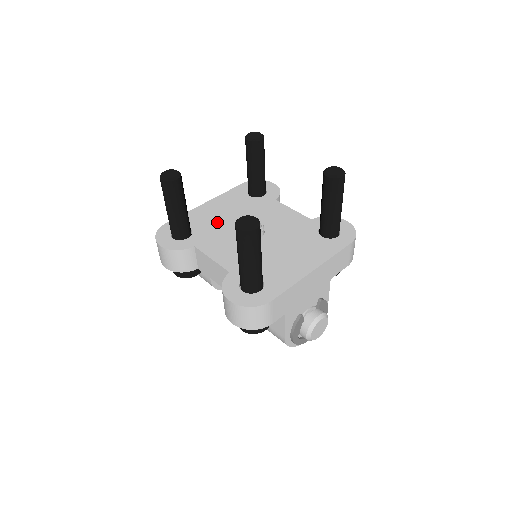
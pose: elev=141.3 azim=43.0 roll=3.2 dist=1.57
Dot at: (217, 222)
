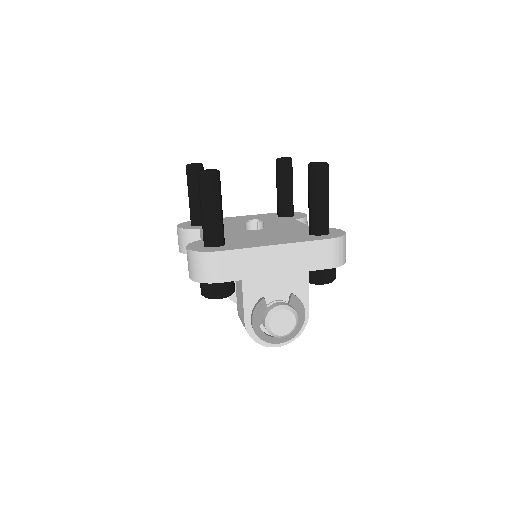
Dot at: (233, 222)
